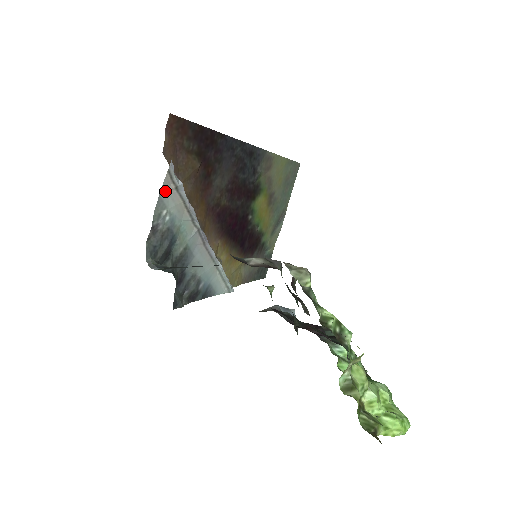
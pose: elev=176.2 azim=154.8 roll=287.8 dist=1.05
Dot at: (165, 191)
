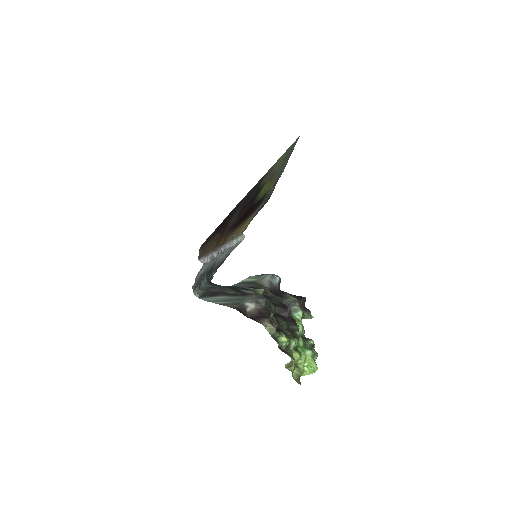
Dot at: (201, 269)
